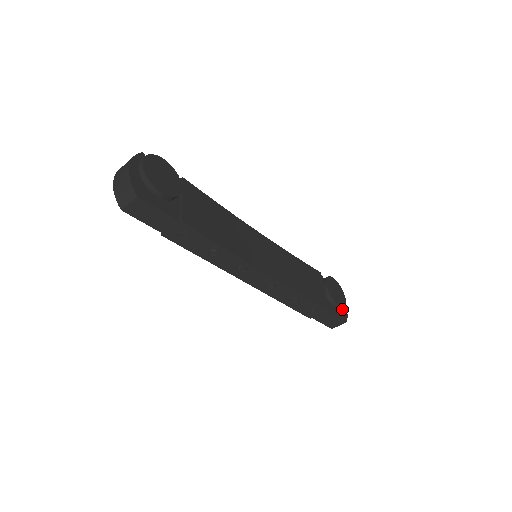
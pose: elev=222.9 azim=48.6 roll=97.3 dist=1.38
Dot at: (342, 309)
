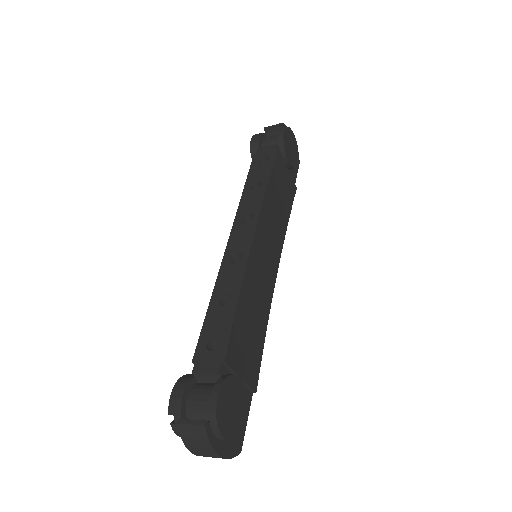
Dot at: occluded
